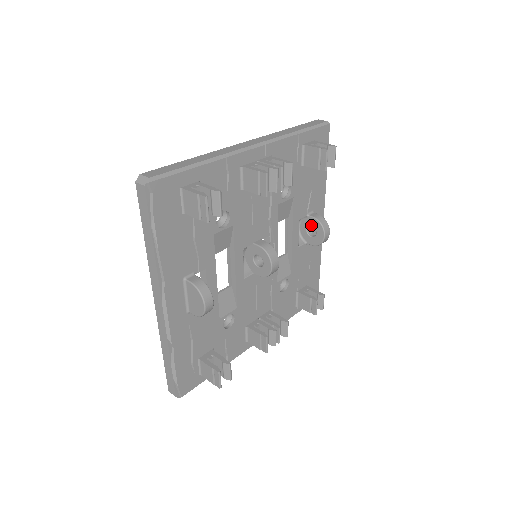
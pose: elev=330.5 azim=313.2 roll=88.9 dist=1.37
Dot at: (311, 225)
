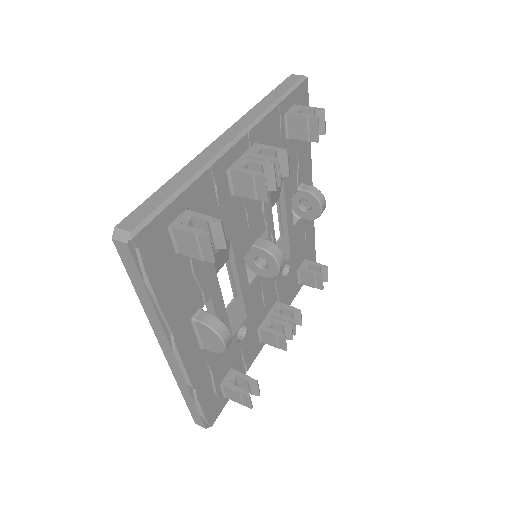
Dot at: (304, 199)
